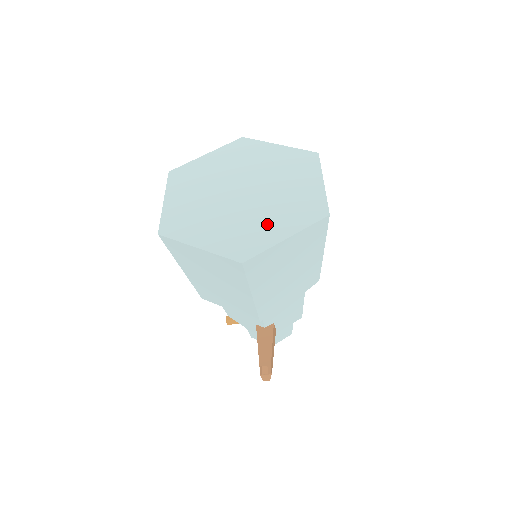
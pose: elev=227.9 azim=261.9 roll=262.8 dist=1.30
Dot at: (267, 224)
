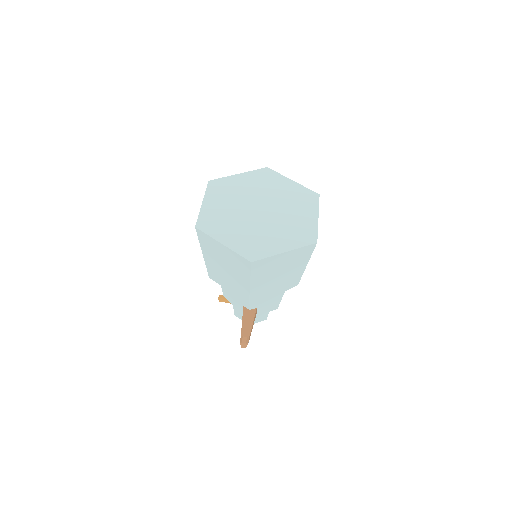
Dot at: (273, 239)
